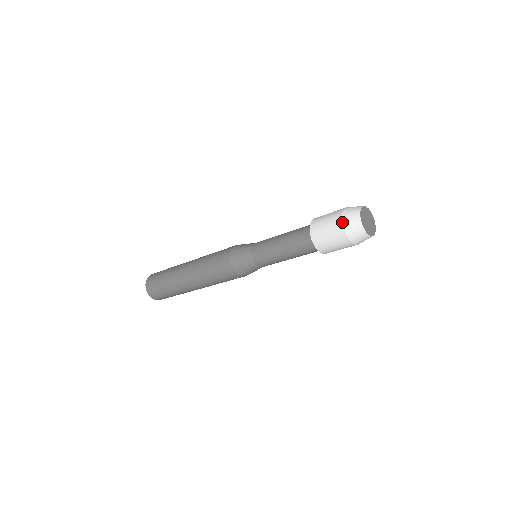
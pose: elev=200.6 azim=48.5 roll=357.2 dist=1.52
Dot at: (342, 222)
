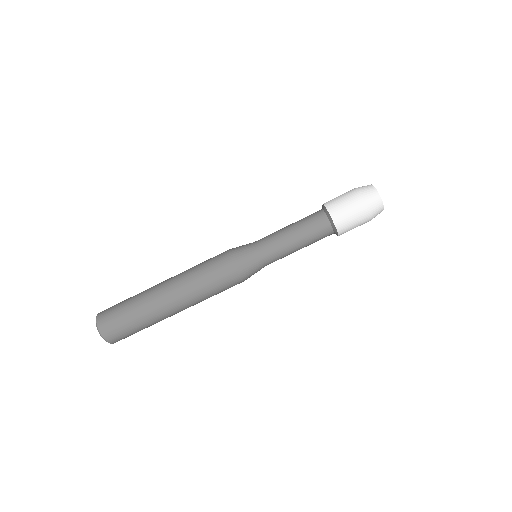
Dot at: occluded
